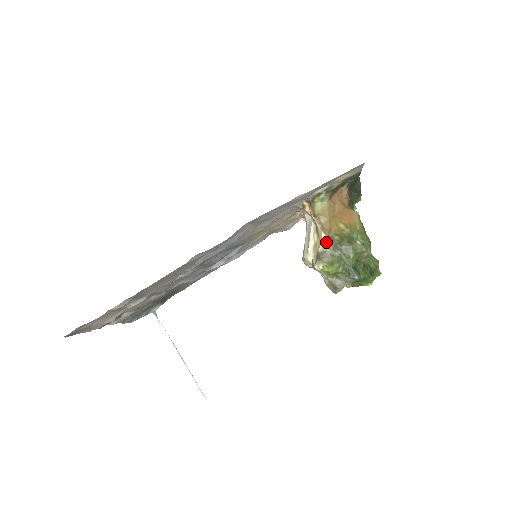
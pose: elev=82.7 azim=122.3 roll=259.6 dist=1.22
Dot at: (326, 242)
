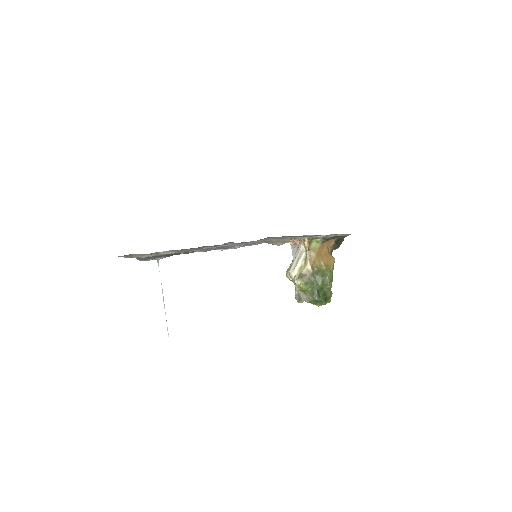
Dot at: (309, 269)
